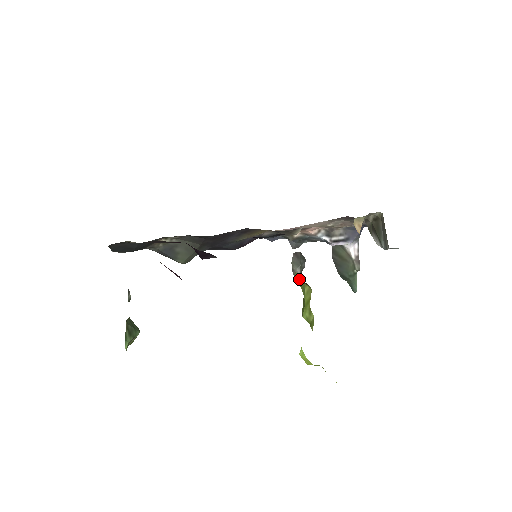
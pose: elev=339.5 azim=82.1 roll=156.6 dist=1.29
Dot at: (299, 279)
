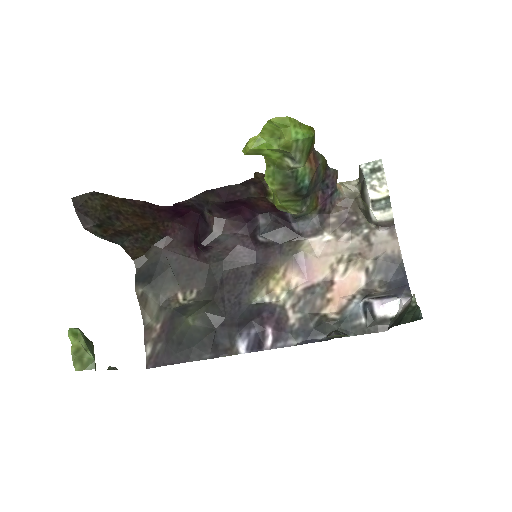
Dot at: occluded
